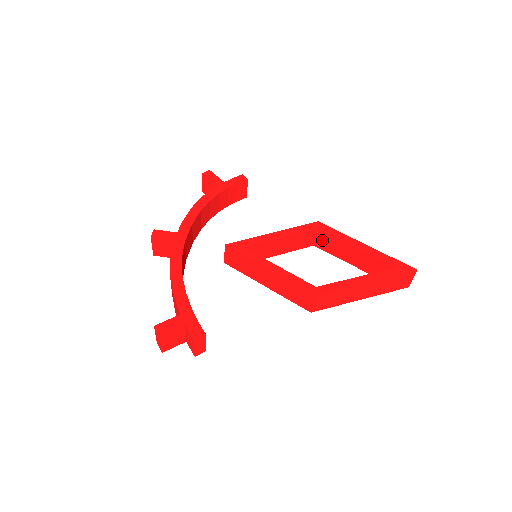
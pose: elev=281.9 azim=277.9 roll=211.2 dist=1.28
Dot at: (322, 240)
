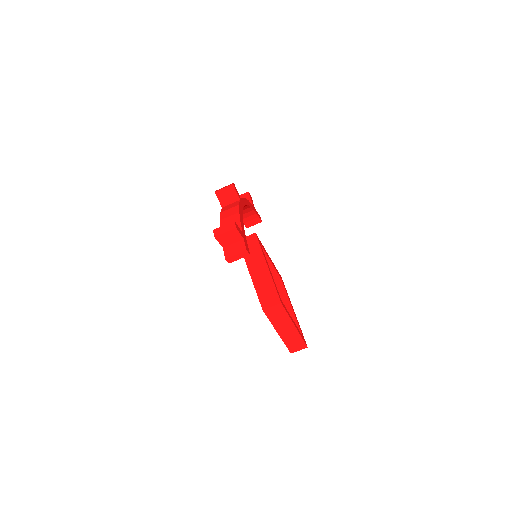
Dot at: occluded
